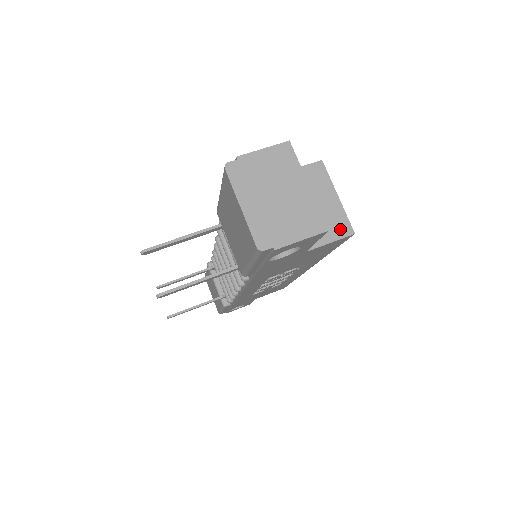
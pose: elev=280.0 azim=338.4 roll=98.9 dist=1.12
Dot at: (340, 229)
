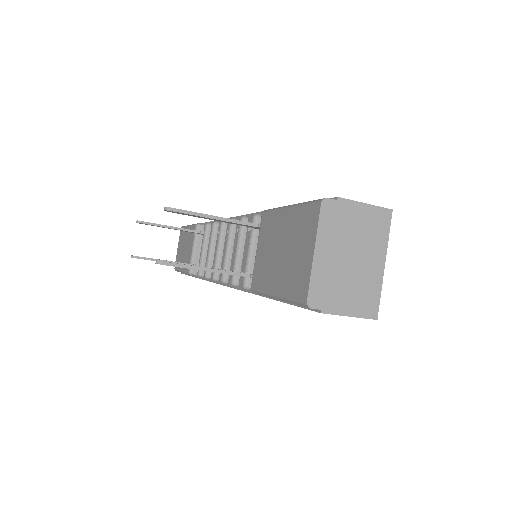
Dot at: occluded
